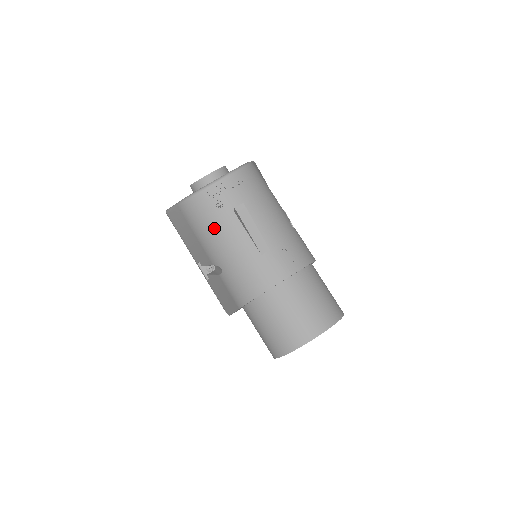
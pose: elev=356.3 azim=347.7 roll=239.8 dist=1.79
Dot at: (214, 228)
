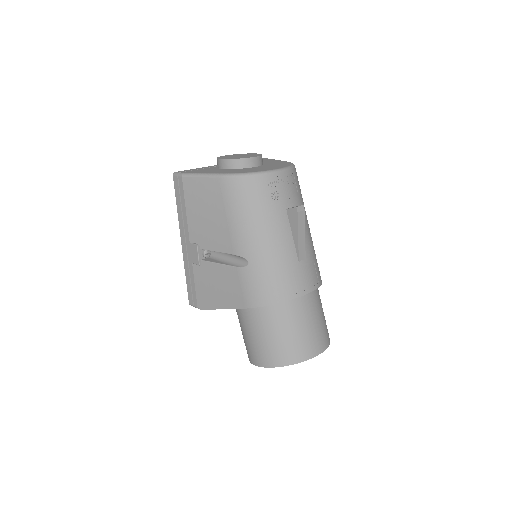
Dot at: (261, 218)
